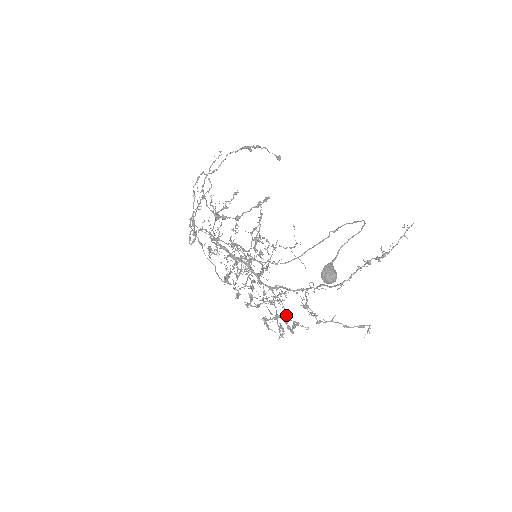
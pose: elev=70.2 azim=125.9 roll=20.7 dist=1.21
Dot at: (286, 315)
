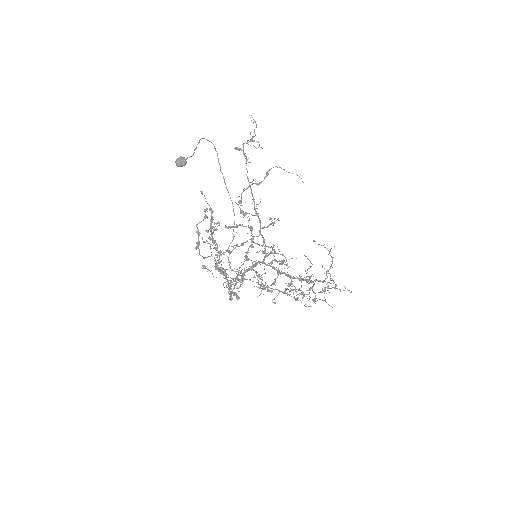
Dot at: occluded
